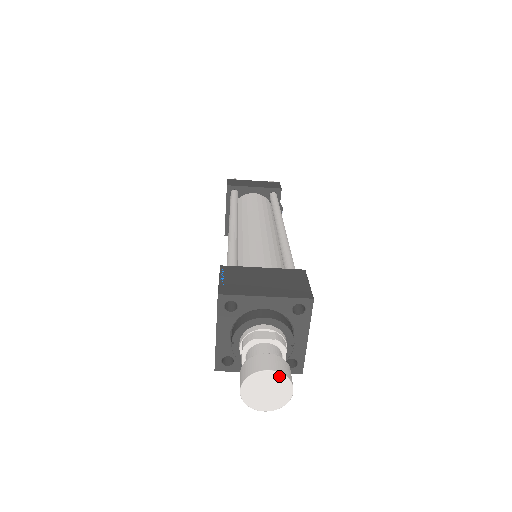
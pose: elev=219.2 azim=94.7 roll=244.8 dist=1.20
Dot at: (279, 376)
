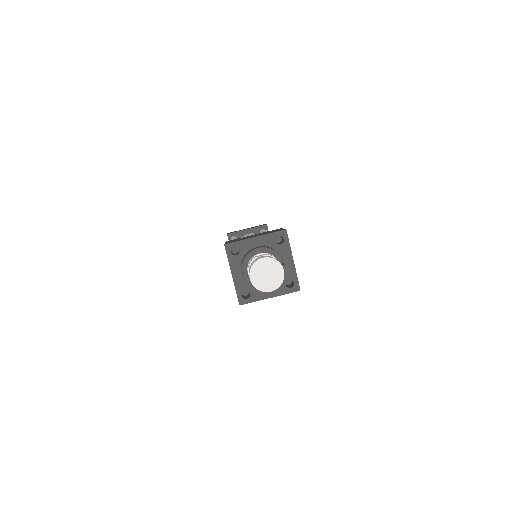
Dot at: (271, 260)
